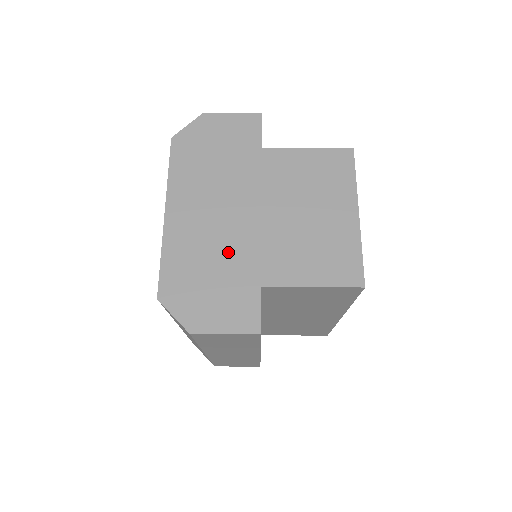
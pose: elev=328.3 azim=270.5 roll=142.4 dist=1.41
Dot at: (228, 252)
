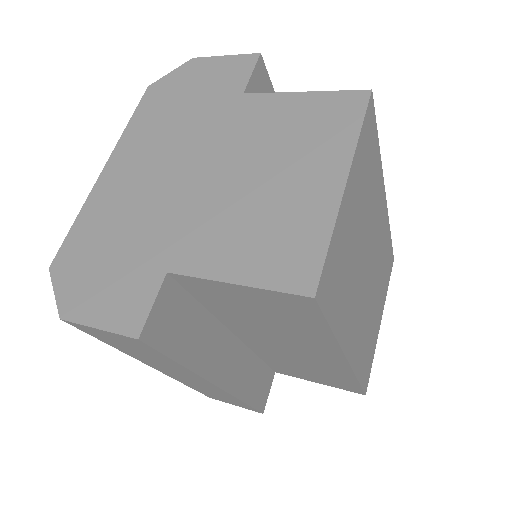
Dot at: (148, 221)
